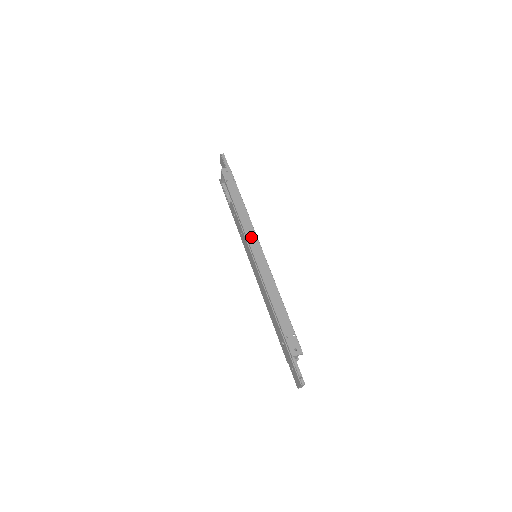
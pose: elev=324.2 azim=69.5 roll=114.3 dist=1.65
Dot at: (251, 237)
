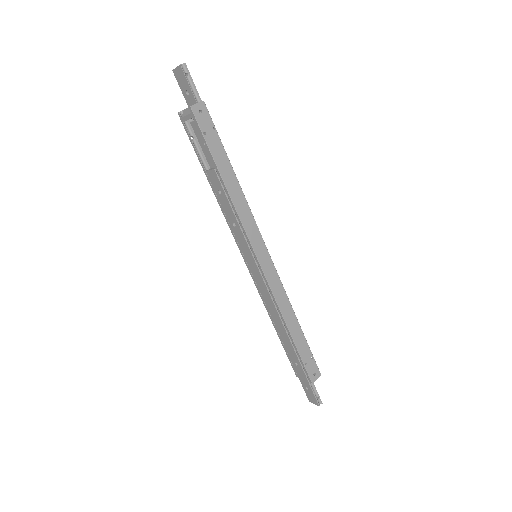
Dot at: (253, 236)
